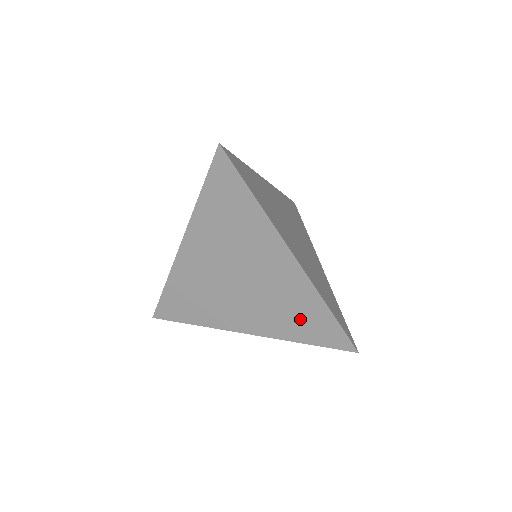
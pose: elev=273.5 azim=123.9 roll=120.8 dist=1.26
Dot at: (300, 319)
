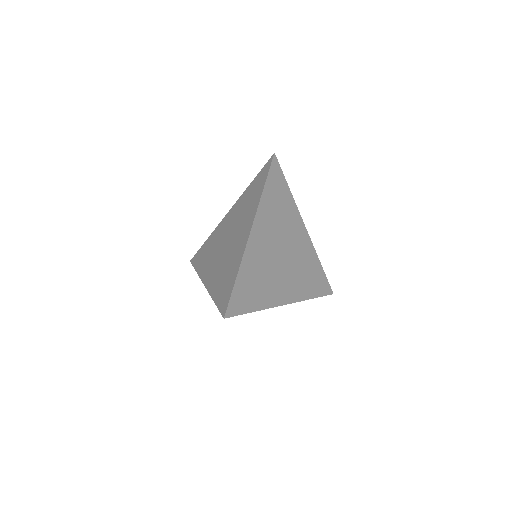
Dot at: (225, 279)
